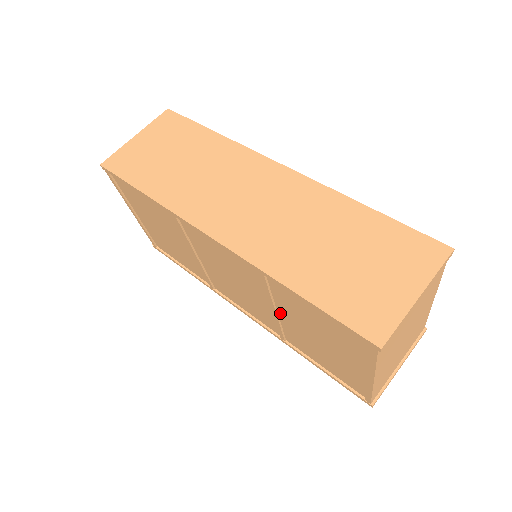
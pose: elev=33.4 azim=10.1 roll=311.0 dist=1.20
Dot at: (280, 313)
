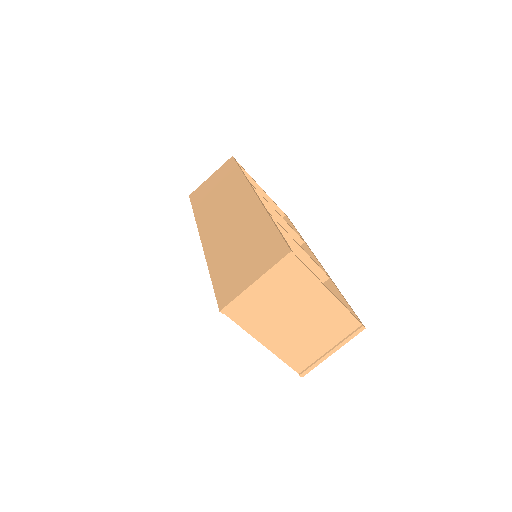
Dot at: occluded
